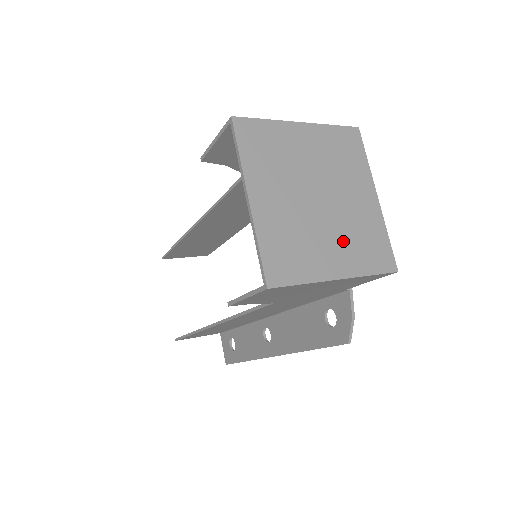
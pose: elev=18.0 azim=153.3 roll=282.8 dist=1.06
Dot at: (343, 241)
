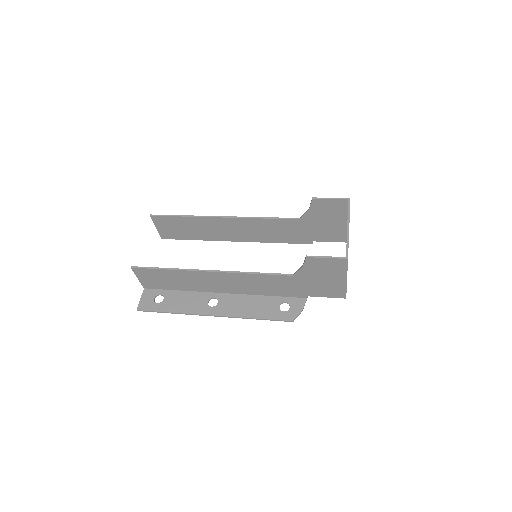
Dot at: occluded
